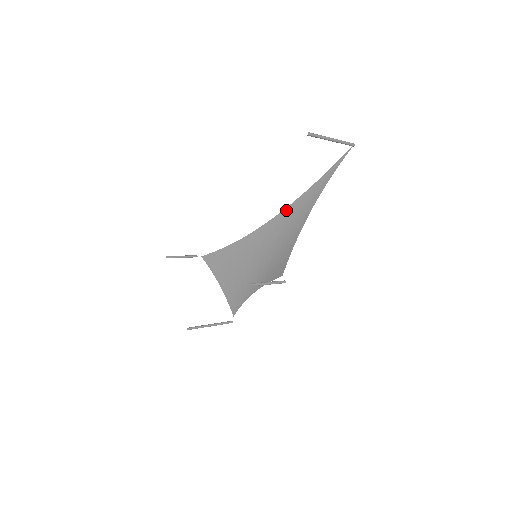
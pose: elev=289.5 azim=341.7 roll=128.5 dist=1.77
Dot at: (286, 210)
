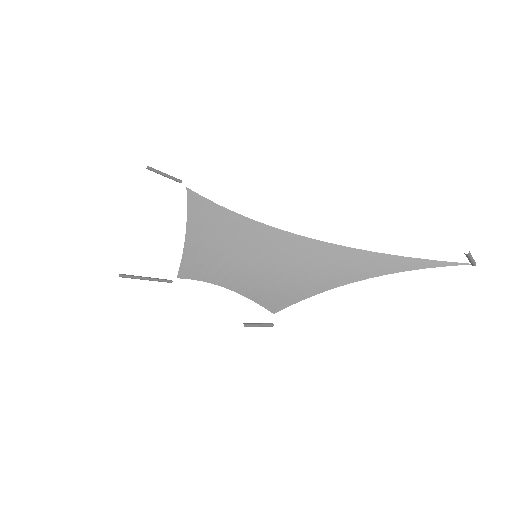
Dot at: (333, 246)
